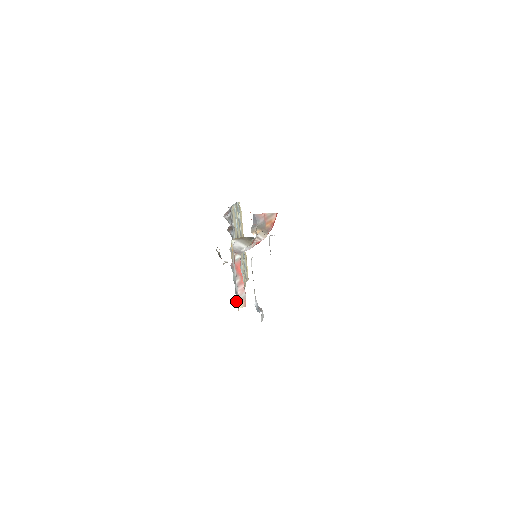
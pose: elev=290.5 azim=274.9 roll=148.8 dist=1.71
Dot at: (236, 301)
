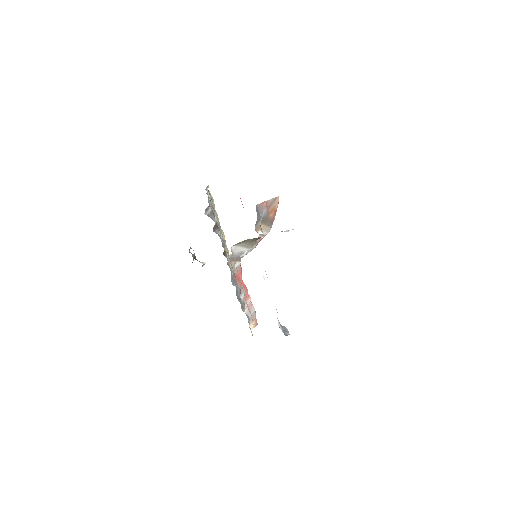
Dot at: occluded
